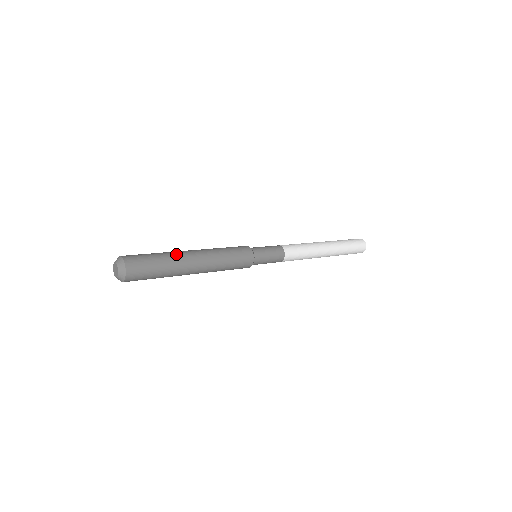
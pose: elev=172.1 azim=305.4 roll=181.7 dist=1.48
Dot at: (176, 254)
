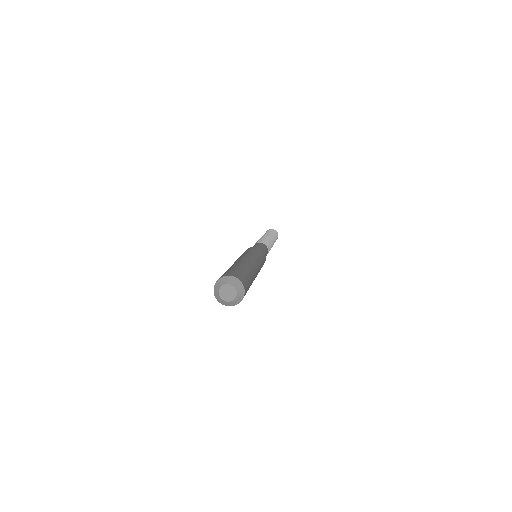
Dot at: (254, 273)
